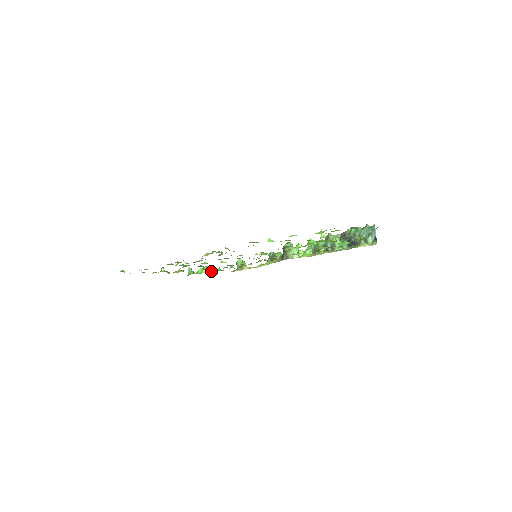
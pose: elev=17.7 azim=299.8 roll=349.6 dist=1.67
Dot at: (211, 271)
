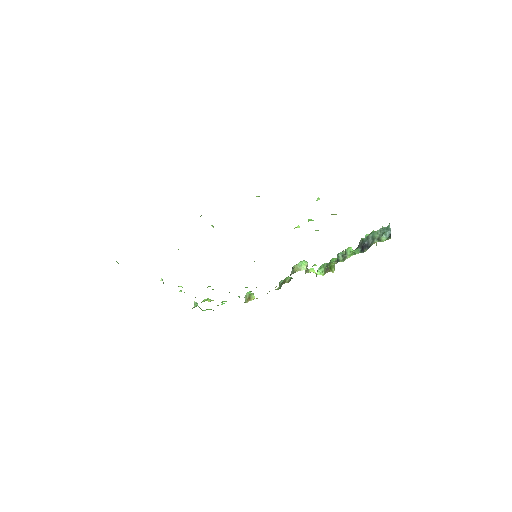
Dot at: occluded
